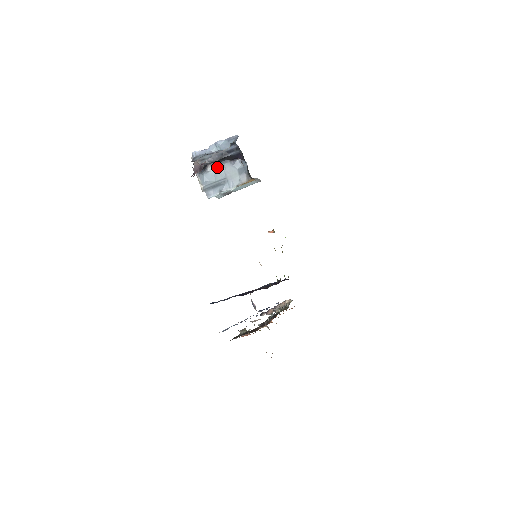
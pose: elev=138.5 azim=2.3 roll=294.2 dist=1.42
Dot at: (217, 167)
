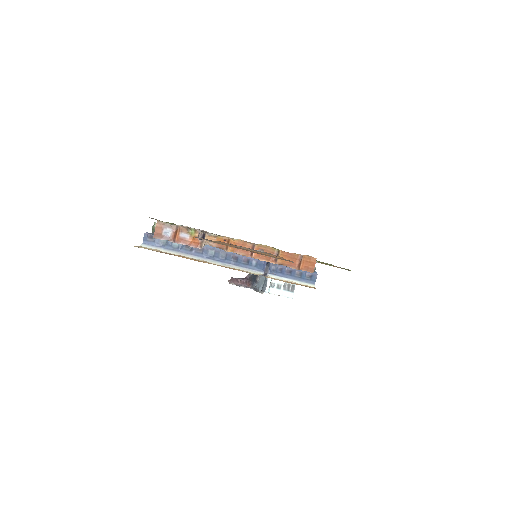
Dot at: occluded
